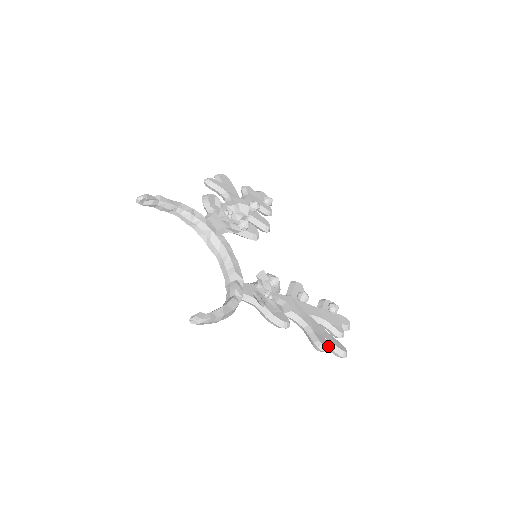
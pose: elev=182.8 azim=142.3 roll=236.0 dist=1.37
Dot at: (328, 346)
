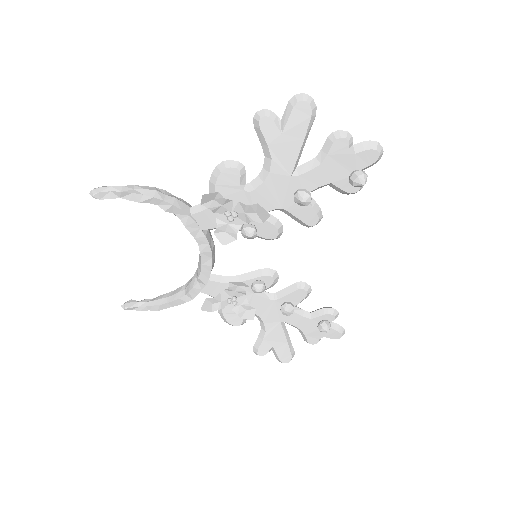
Dot at: occluded
